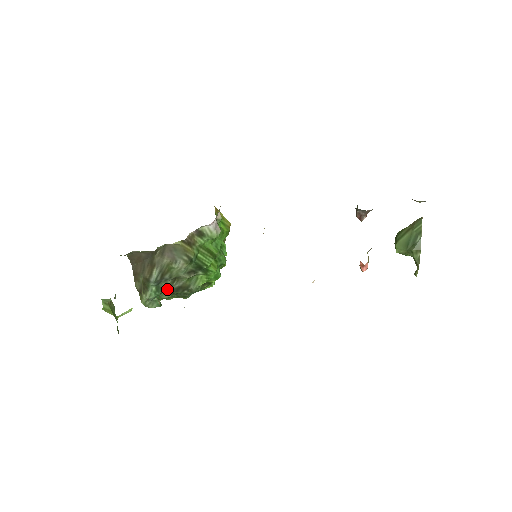
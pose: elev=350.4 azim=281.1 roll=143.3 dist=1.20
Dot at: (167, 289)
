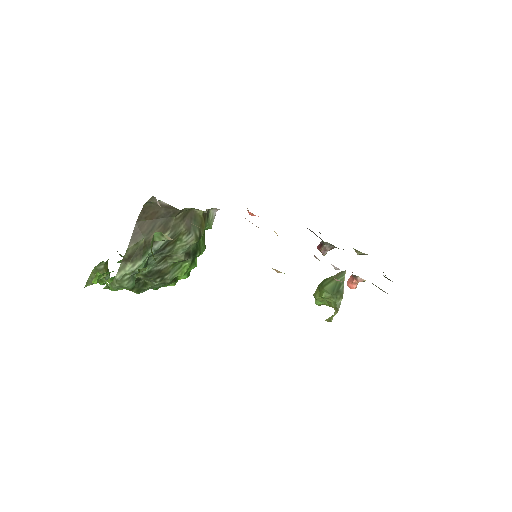
Dot at: occluded
